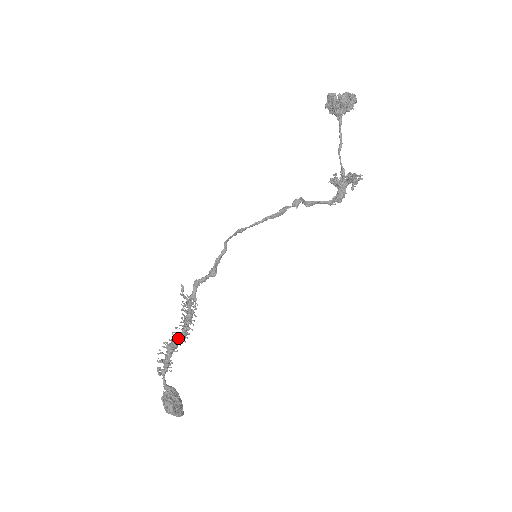
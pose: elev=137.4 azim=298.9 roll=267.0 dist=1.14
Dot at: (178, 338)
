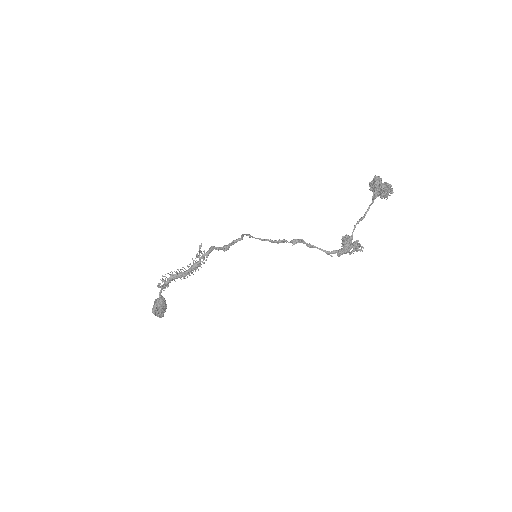
Dot at: (180, 274)
